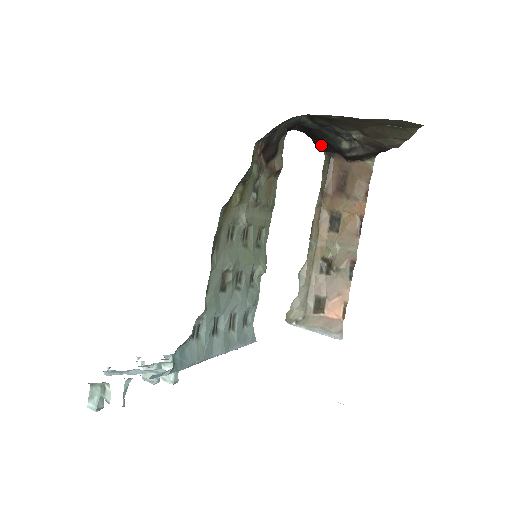
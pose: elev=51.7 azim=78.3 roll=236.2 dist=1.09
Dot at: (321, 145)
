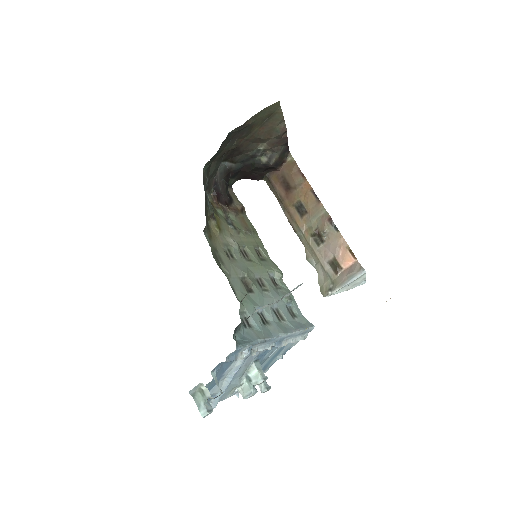
Dot at: (256, 176)
